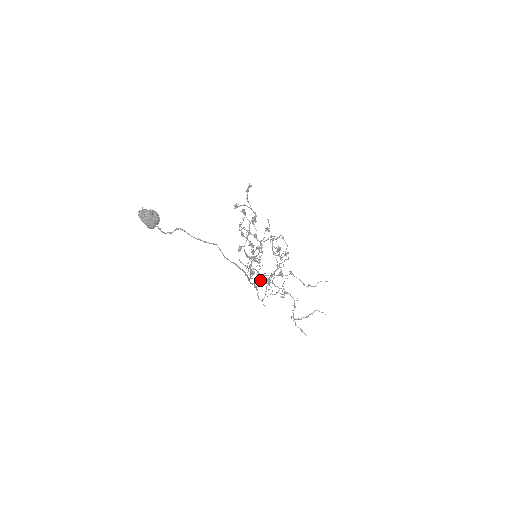
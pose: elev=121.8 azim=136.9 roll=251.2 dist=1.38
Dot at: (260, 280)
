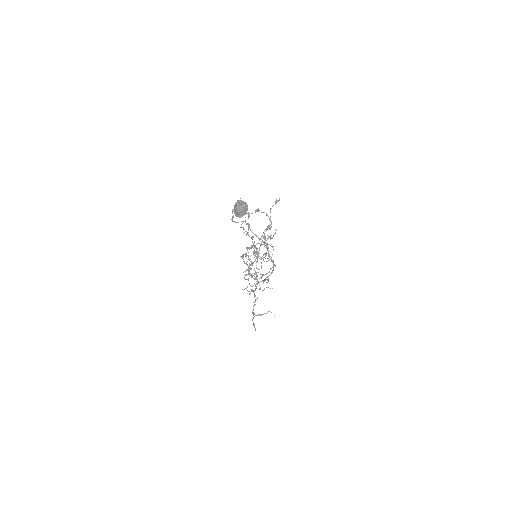
Dot at: (245, 275)
